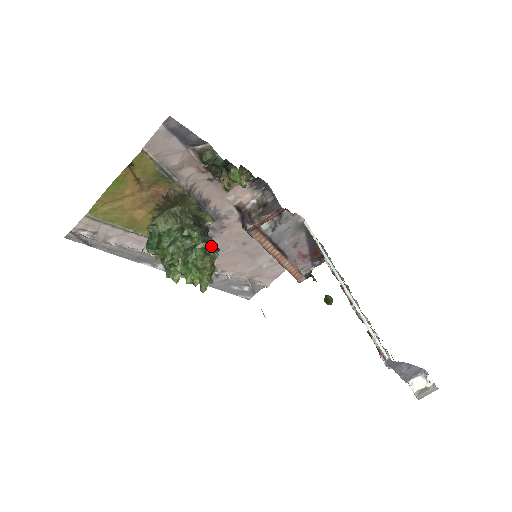
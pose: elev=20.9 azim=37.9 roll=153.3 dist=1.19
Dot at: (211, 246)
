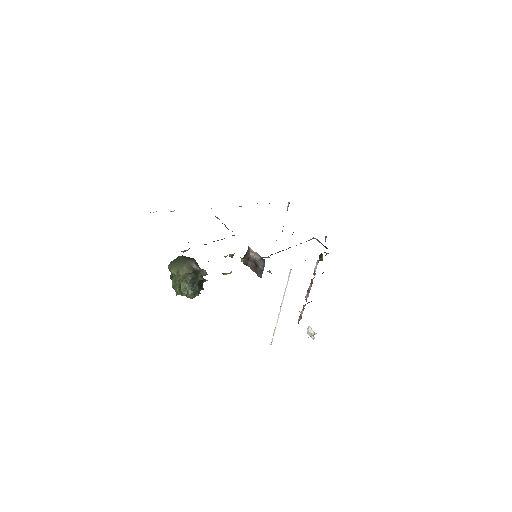
Dot at: (197, 292)
